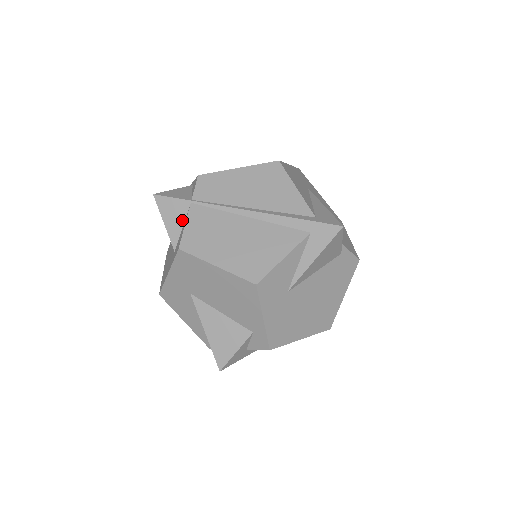
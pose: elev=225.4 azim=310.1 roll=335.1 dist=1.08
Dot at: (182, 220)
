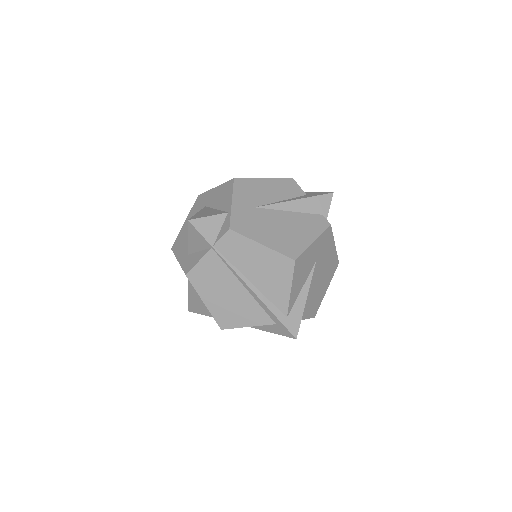
Dot at: (201, 248)
